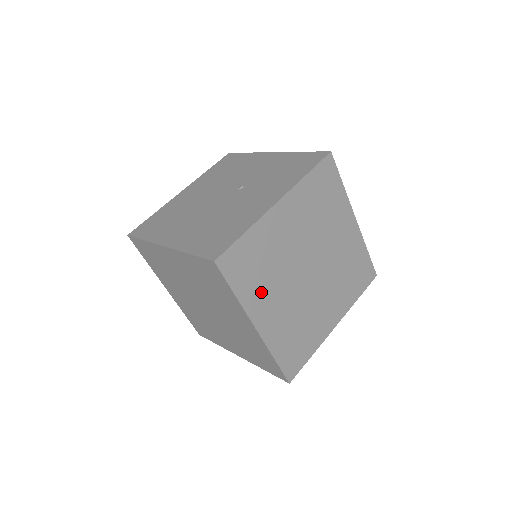
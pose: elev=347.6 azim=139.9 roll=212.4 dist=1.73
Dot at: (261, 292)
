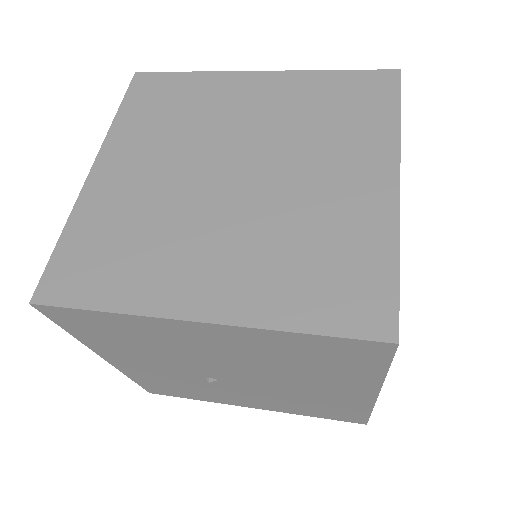
Dot at: (143, 137)
